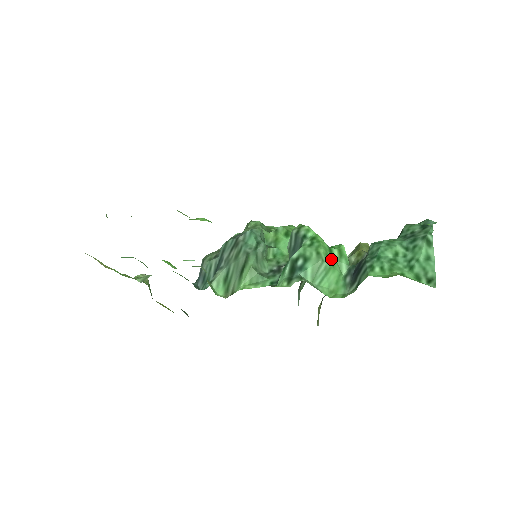
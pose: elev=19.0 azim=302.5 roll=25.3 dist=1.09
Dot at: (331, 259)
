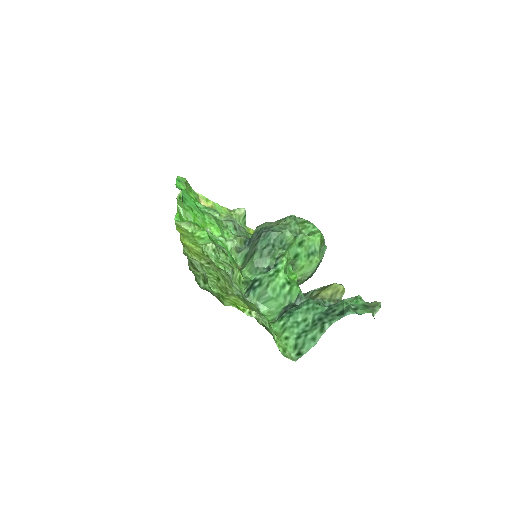
Dot at: (278, 292)
